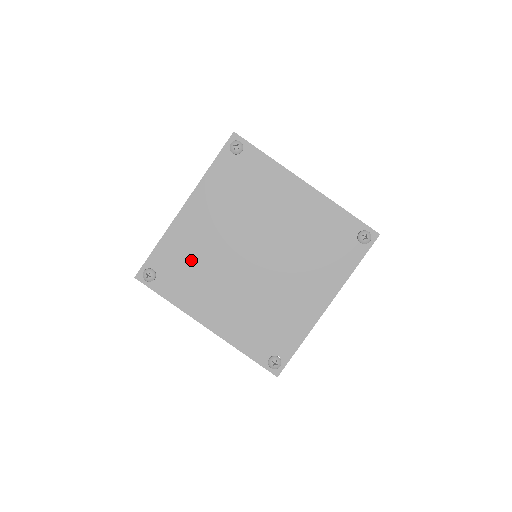
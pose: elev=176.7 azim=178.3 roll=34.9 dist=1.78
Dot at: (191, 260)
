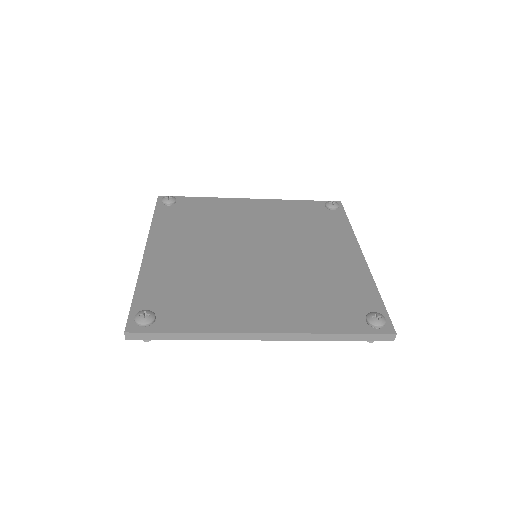
Dot at: (208, 218)
